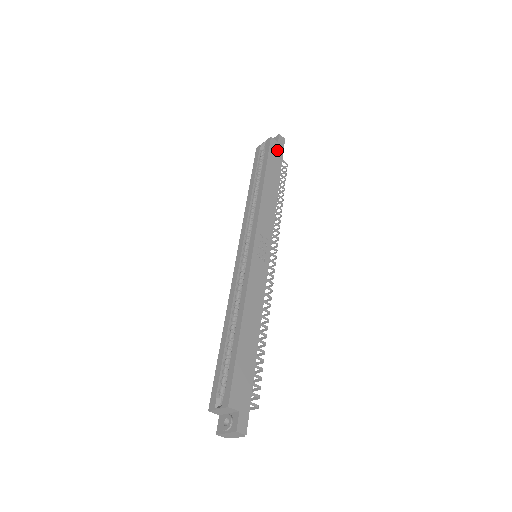
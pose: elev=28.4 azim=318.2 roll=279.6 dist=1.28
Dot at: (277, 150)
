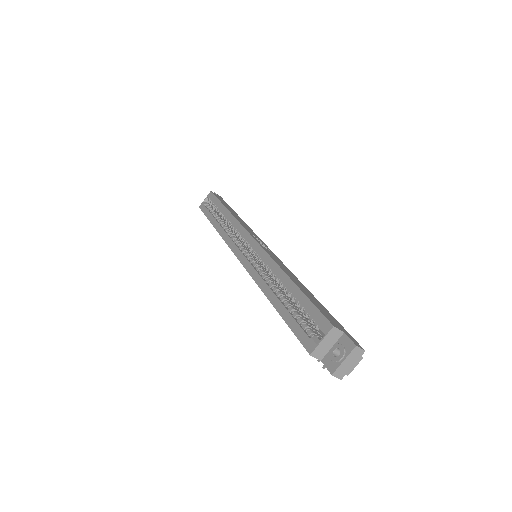
Dot at: (221, 199)
